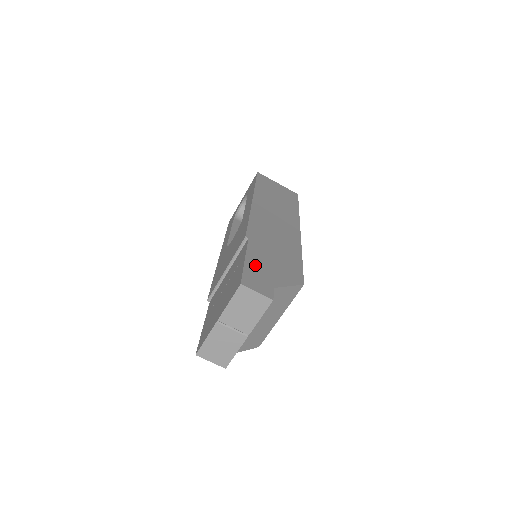
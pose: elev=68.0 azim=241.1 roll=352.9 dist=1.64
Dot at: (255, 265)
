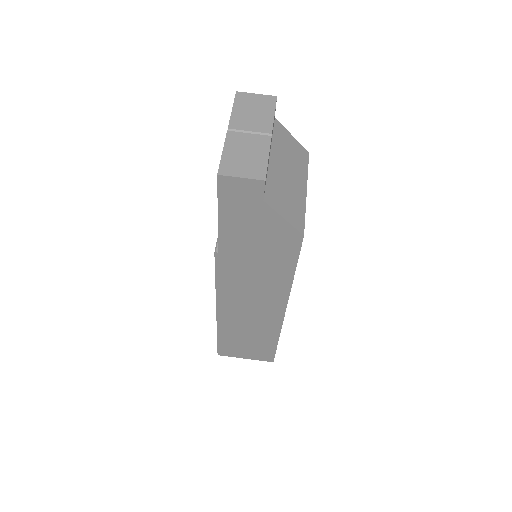
Dot at: occluded
